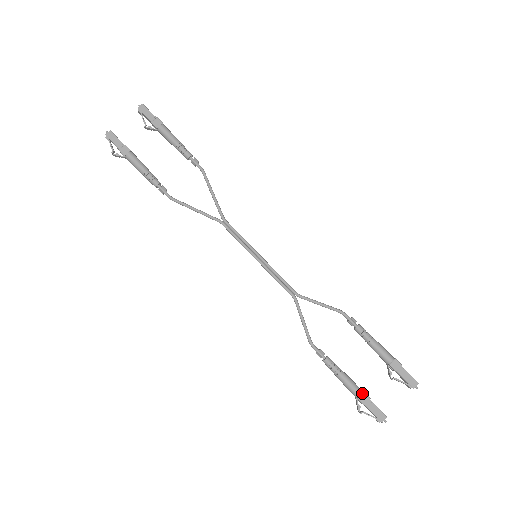
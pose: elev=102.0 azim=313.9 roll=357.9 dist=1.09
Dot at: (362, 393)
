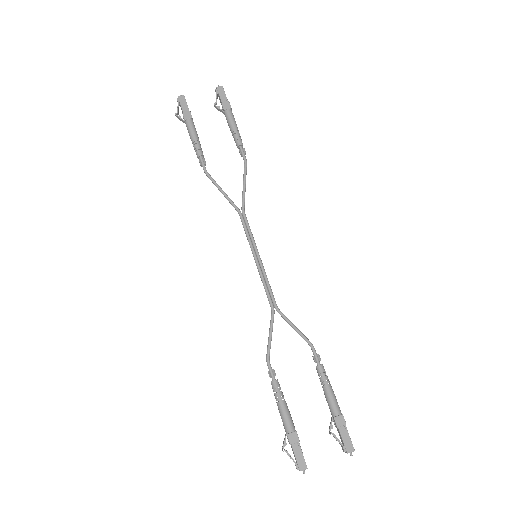
Dot at: (294, 431)
